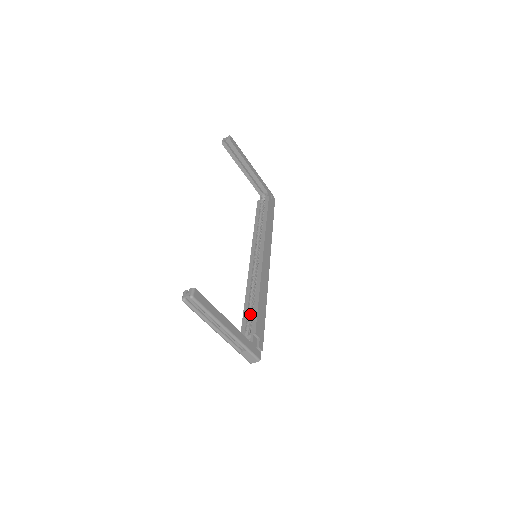
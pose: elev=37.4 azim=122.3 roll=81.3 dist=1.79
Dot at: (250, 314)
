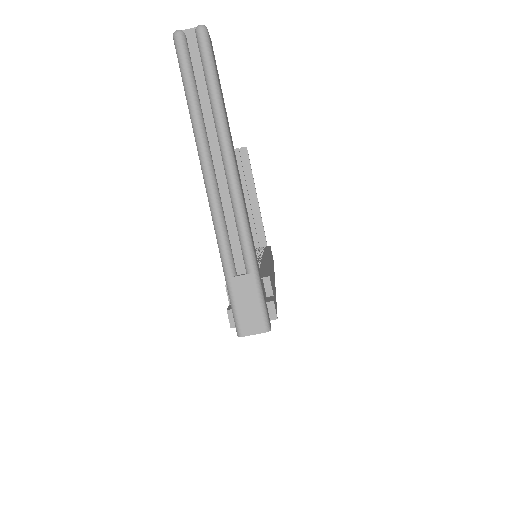
Dot at: occluded
